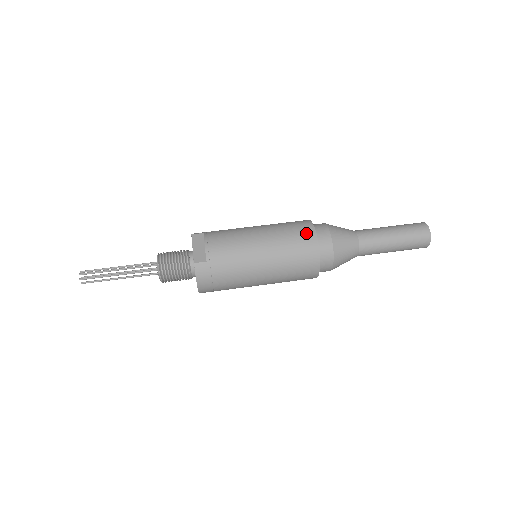
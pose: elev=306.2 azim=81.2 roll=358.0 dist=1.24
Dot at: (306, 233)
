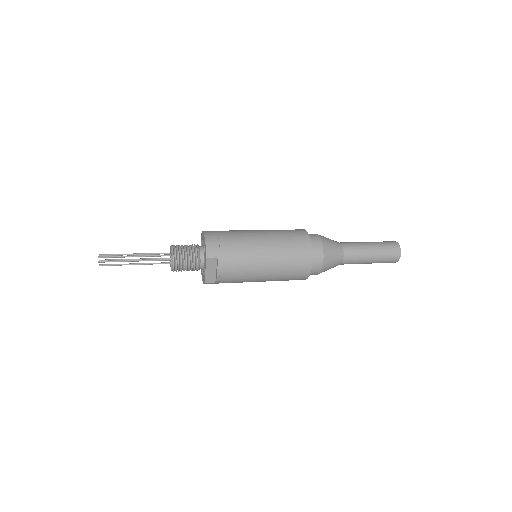
Dot at: occluded
